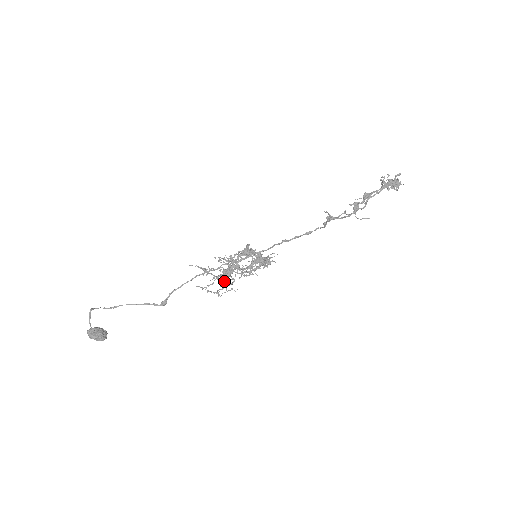
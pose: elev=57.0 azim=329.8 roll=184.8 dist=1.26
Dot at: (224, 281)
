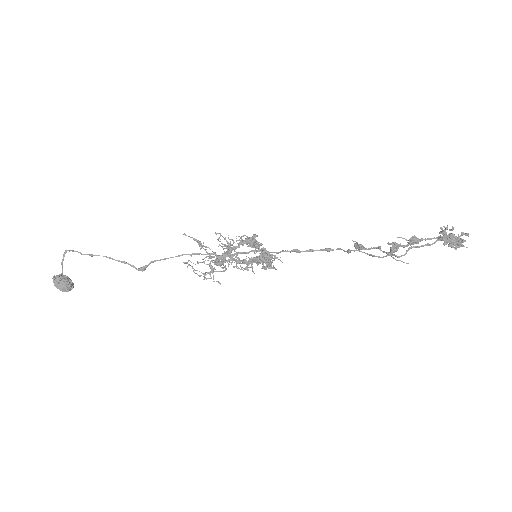
Dot at: (213, 268)
